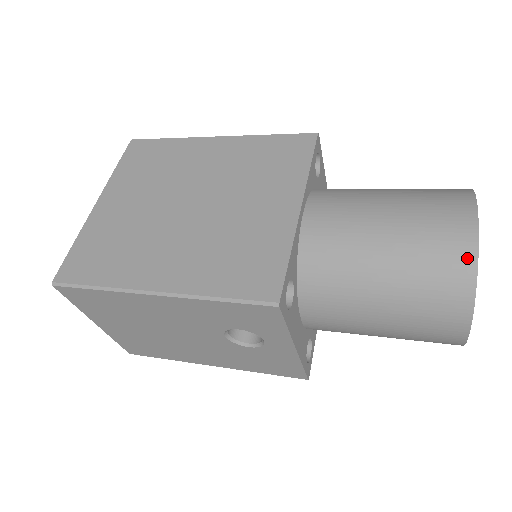
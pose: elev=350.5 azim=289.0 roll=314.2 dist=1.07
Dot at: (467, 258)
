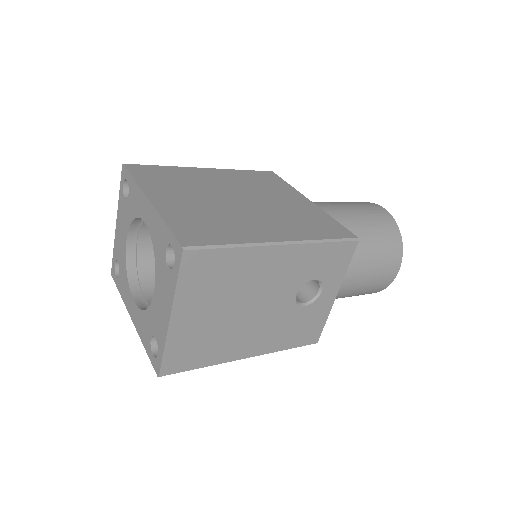
Dot at: (393, 223)
